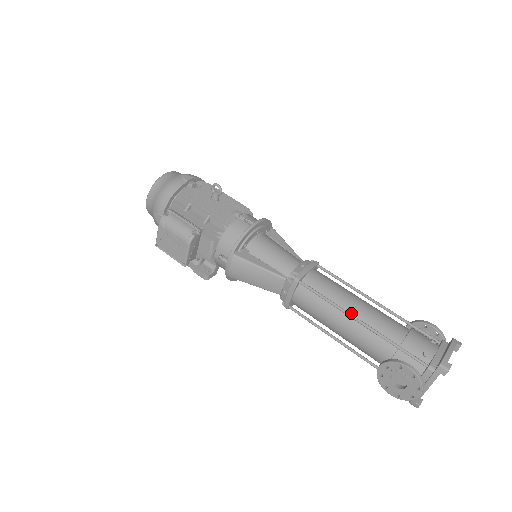
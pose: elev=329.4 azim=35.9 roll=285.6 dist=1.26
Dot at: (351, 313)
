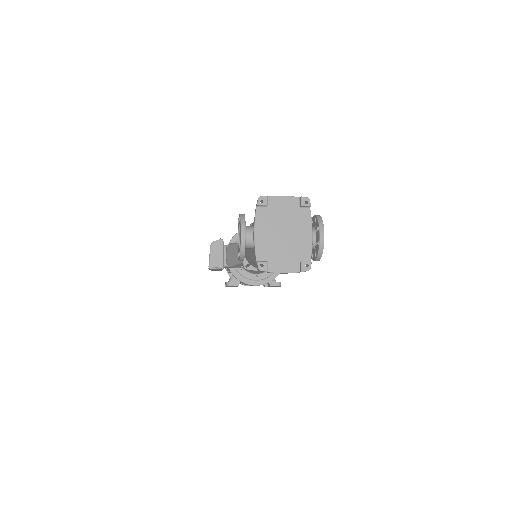
Dot at: occluded
